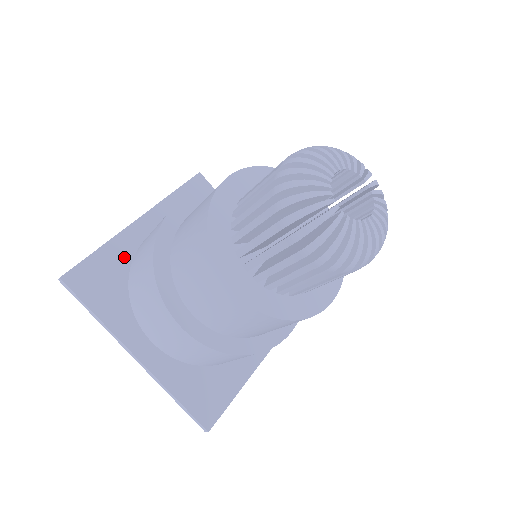
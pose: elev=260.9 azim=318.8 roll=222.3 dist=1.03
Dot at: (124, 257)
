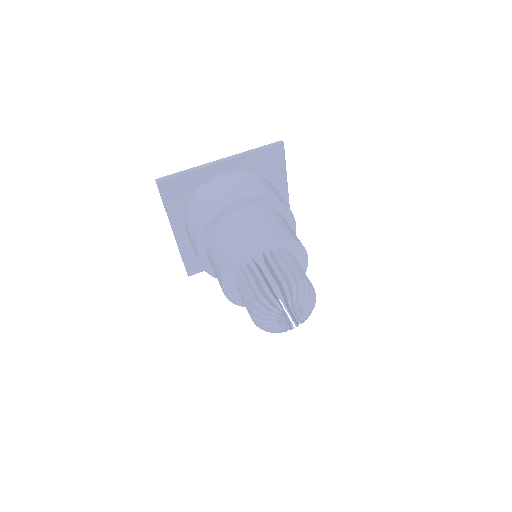
Dot at: (198, 182)
